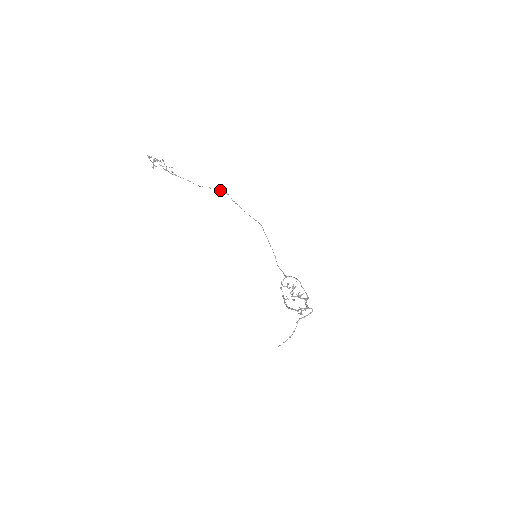
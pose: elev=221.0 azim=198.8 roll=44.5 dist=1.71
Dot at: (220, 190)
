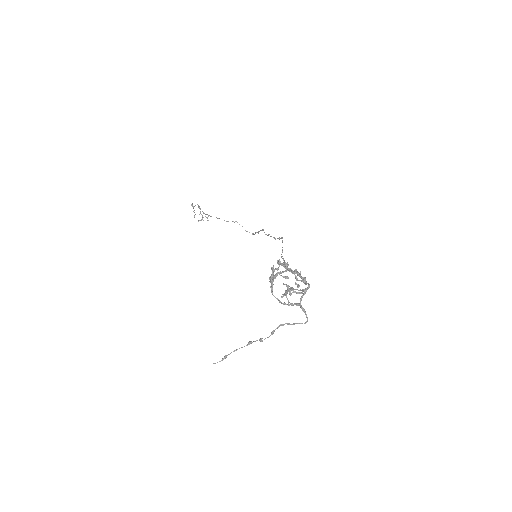
Dot at: occluded
